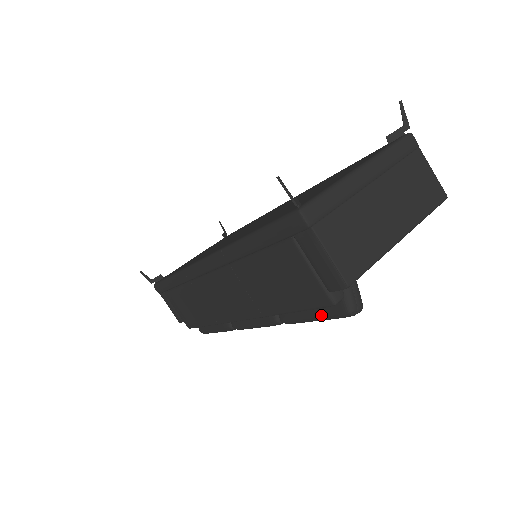
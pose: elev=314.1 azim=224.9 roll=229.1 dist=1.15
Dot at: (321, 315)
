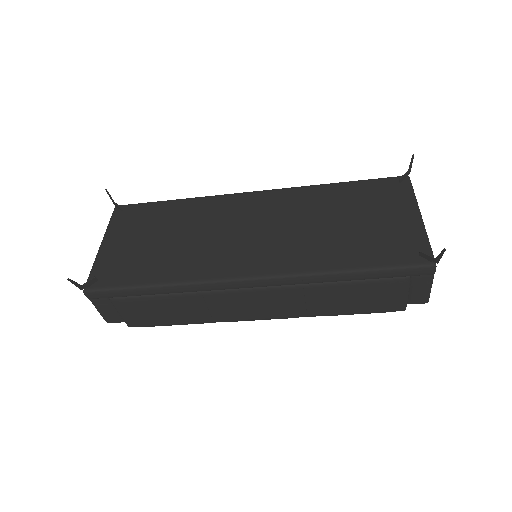
Dot at: occluded
